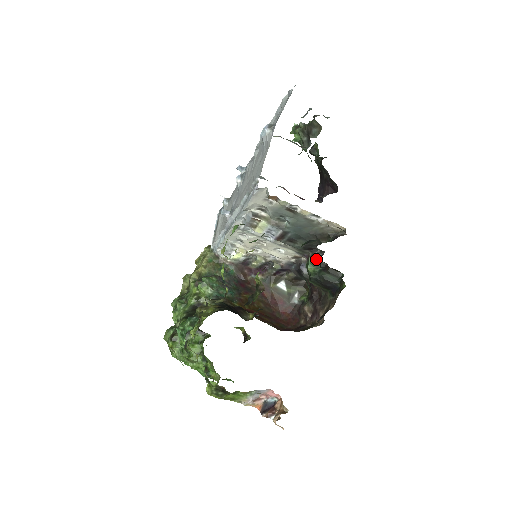
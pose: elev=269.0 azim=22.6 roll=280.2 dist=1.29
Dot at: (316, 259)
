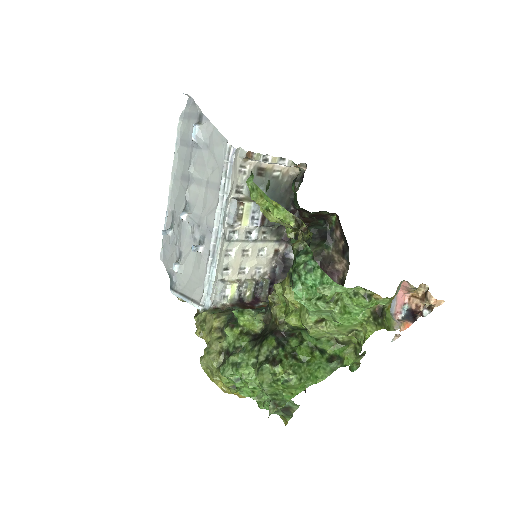
Dot at: occluded
